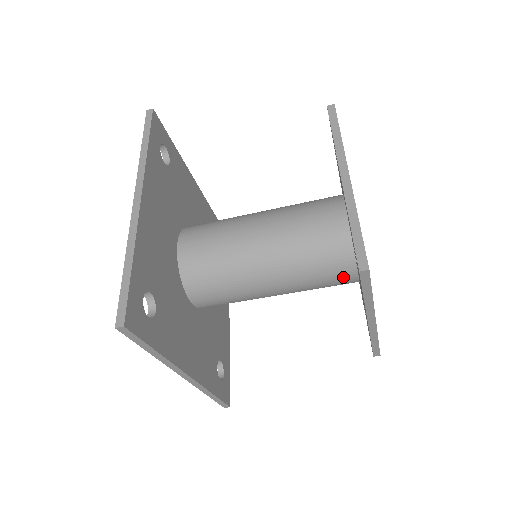
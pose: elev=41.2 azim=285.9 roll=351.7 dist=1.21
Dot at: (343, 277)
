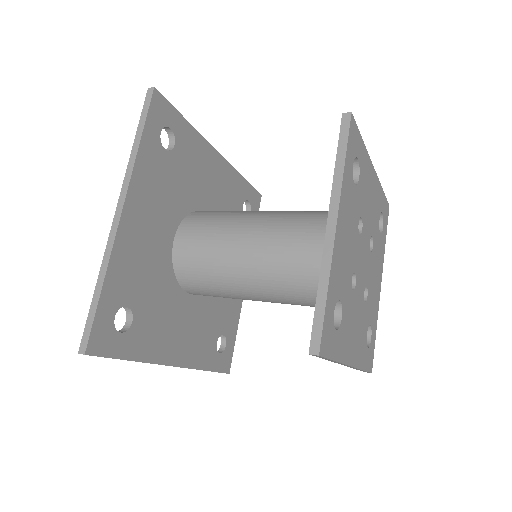
Dot at: occluded
